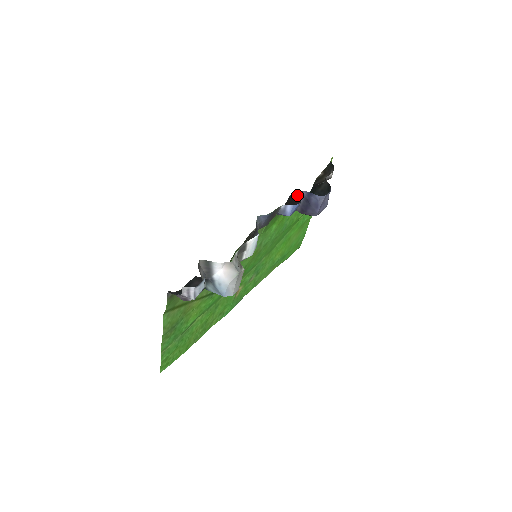
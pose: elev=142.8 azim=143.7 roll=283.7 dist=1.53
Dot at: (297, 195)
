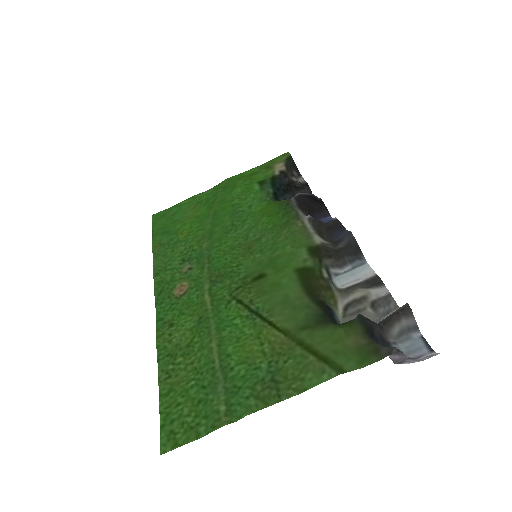
Dot at: (316, 200)
